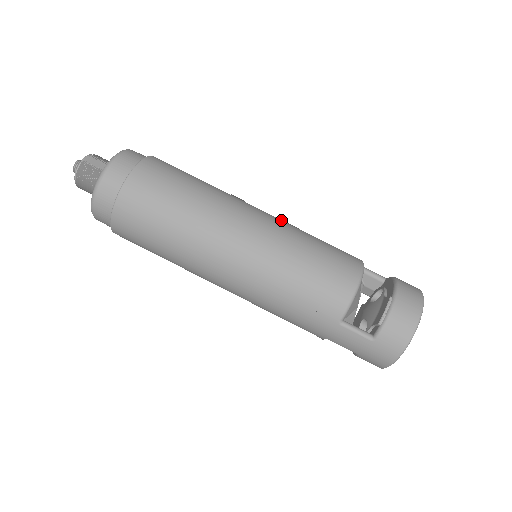
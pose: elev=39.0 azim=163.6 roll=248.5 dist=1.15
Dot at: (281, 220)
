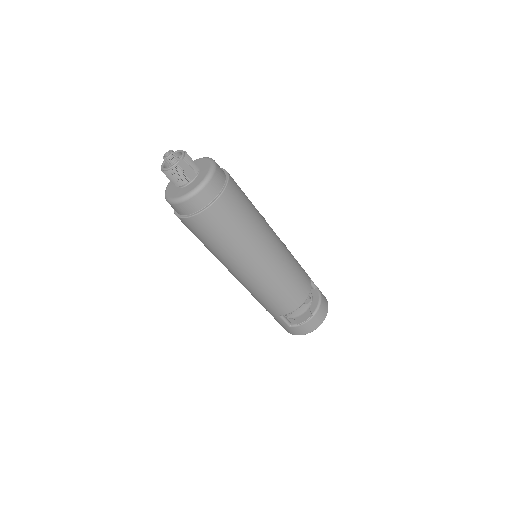
Dot at: (284, 250)
